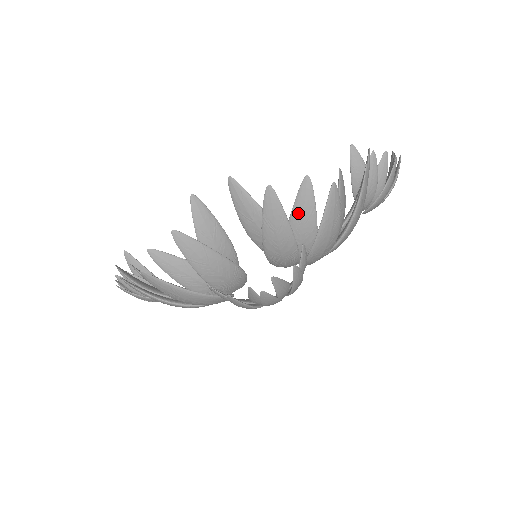
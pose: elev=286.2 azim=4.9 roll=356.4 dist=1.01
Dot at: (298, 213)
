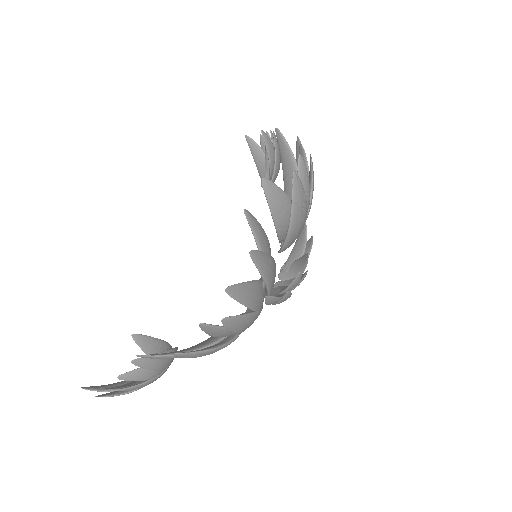
Dot at: occluded
